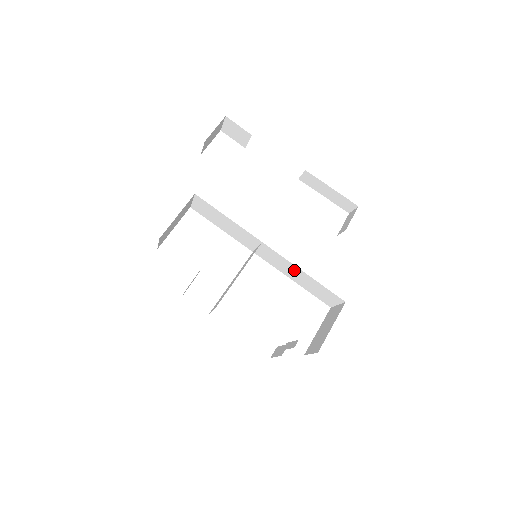
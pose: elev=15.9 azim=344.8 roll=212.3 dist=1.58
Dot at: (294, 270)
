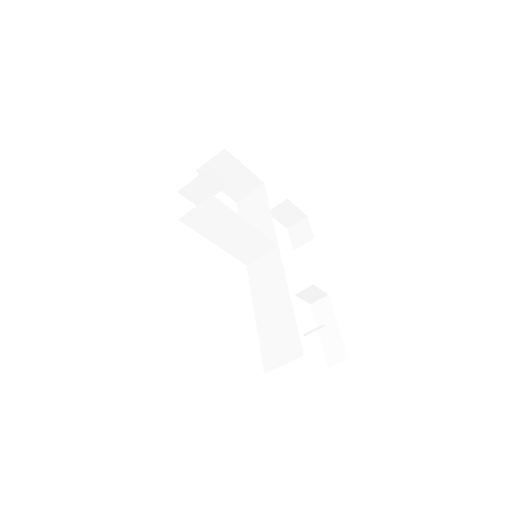
Dot at: (277, 293)
